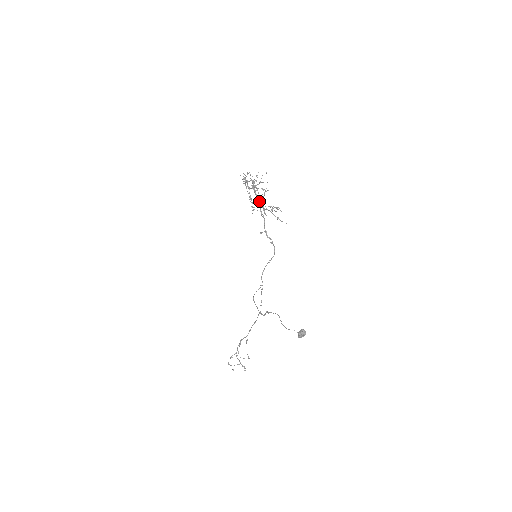
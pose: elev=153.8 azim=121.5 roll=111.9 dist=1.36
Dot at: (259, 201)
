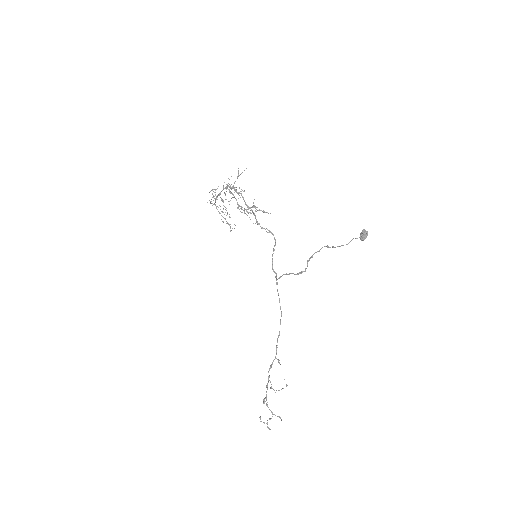
Dot at: (242, 196)
